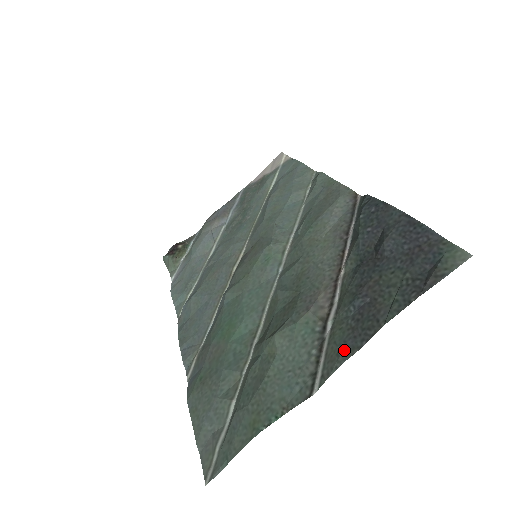
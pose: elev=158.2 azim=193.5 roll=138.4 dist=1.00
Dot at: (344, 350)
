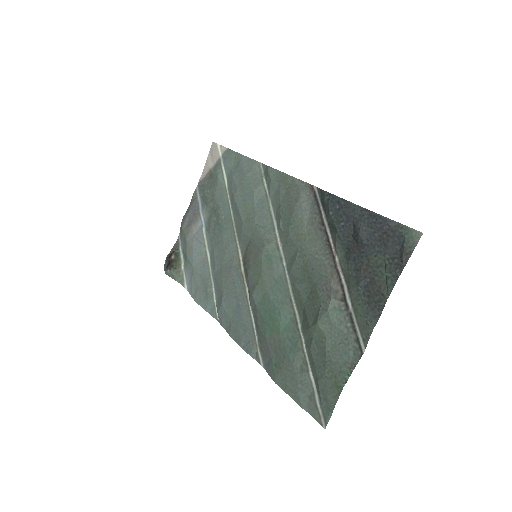
Dot at: (370, 320)
